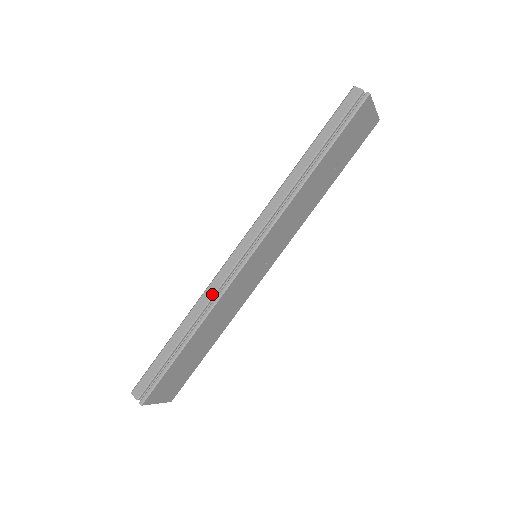
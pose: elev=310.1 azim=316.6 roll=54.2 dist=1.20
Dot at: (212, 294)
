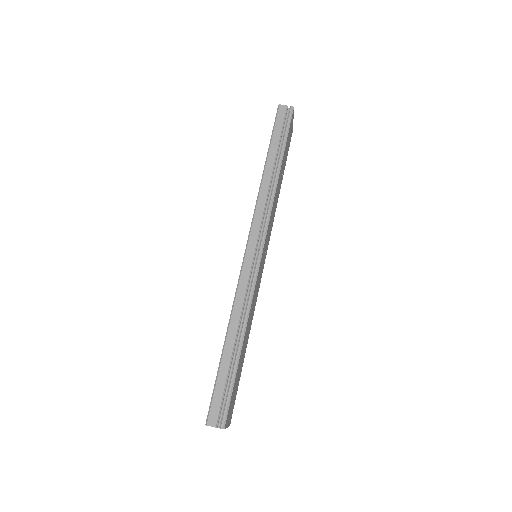
Dot at: (244, 296)
